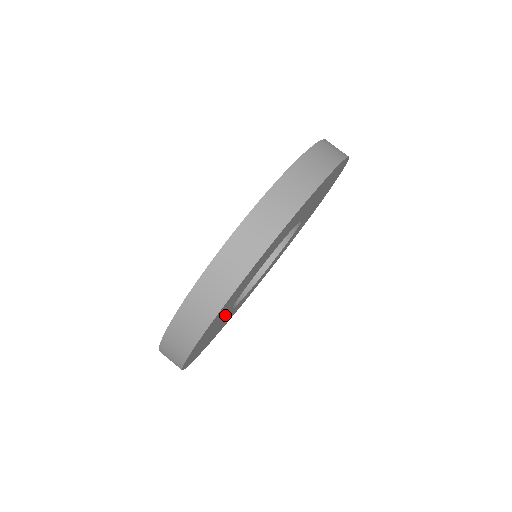
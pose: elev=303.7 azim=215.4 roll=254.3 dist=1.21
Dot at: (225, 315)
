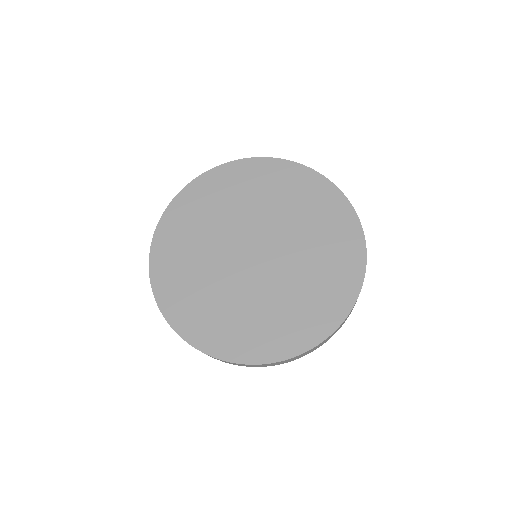
Dot at: occluded
